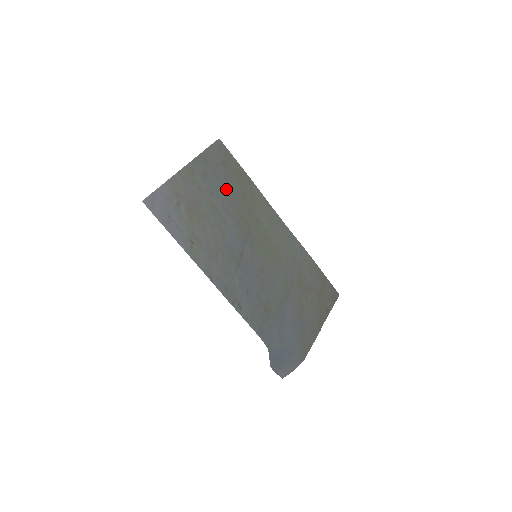
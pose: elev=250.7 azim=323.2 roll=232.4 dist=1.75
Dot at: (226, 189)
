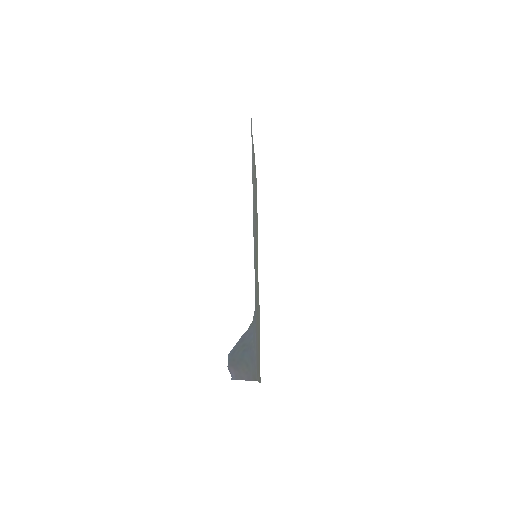
Dot at: occluded
